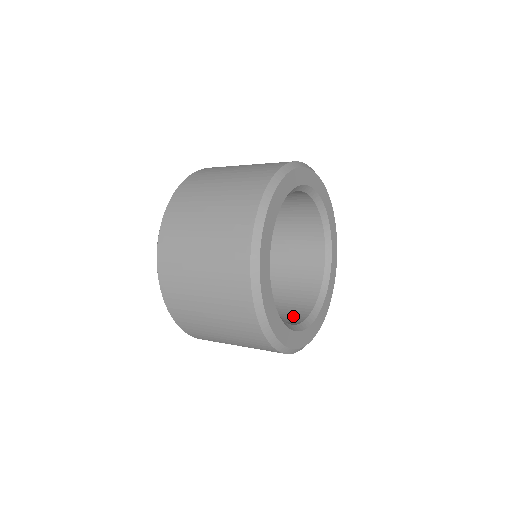
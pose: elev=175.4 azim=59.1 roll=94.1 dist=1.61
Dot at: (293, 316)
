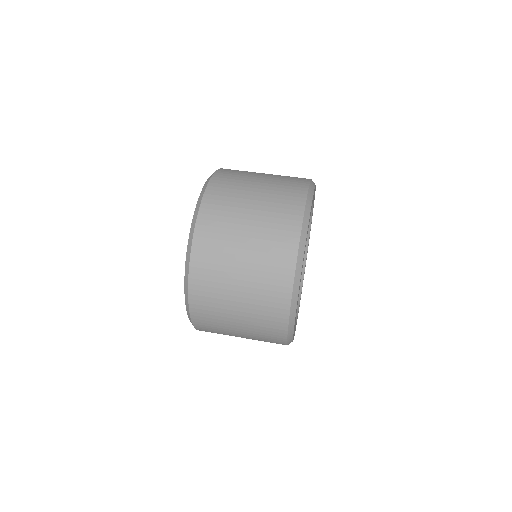
Dot at: occluded
